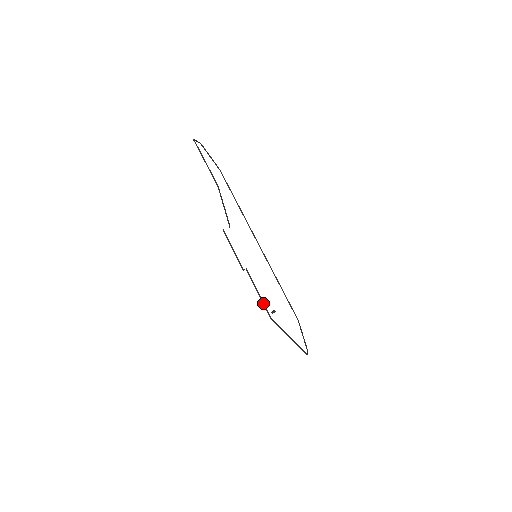
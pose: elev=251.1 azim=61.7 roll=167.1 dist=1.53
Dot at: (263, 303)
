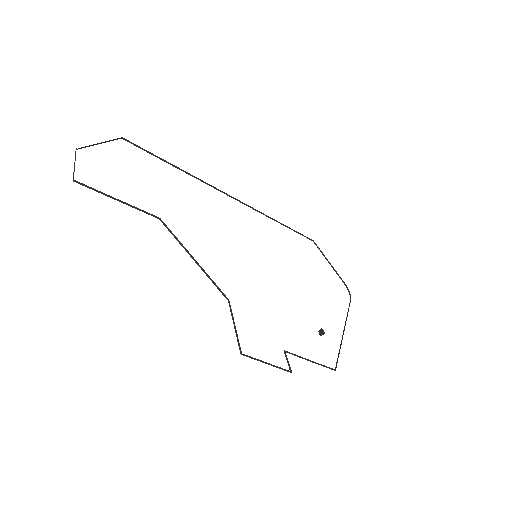
Dot at: (321, 365)
